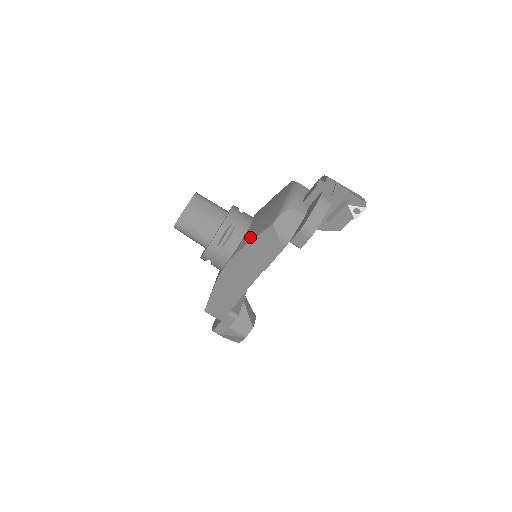
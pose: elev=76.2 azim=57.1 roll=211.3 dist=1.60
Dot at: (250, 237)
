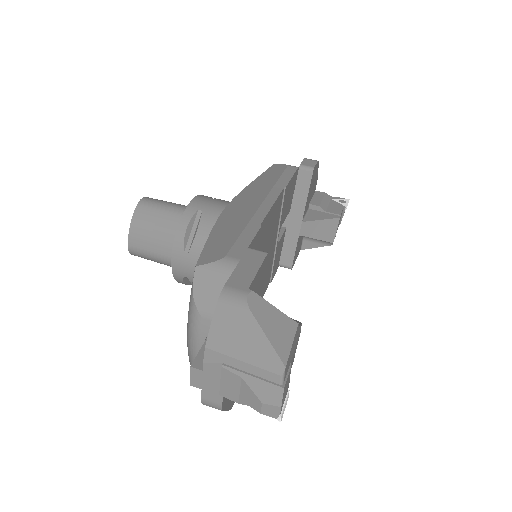
Dot at: occluded
